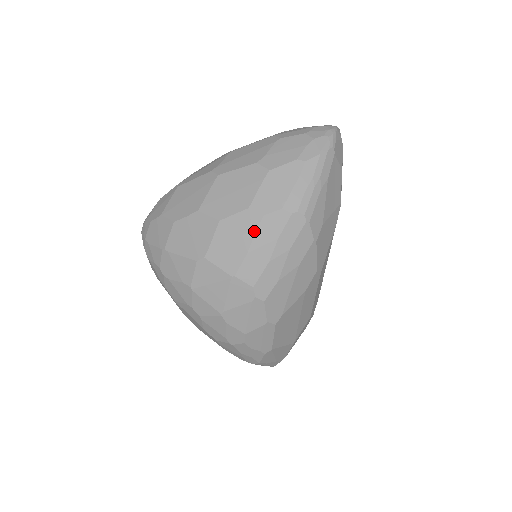
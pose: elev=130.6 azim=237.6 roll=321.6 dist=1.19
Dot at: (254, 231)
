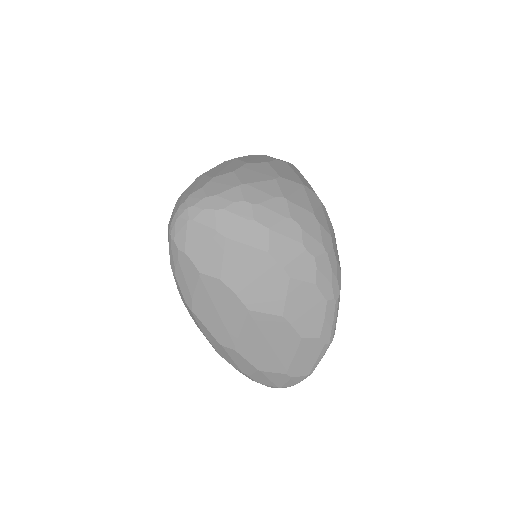
Dot at: (290, 167)
